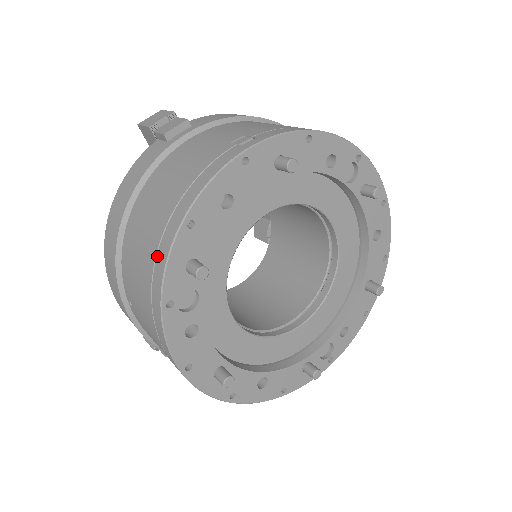
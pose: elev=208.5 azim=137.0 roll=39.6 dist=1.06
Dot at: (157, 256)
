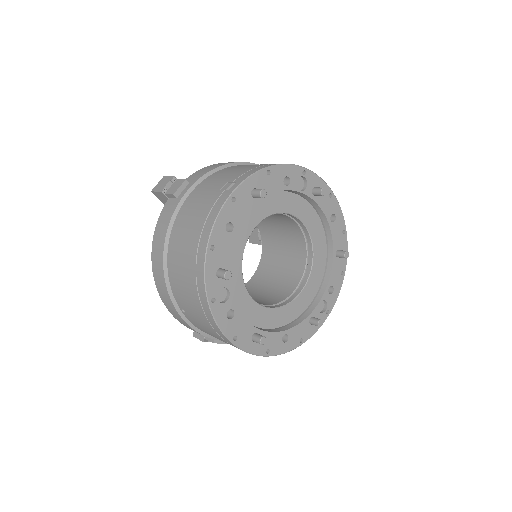
Dot at: (197, 273)
